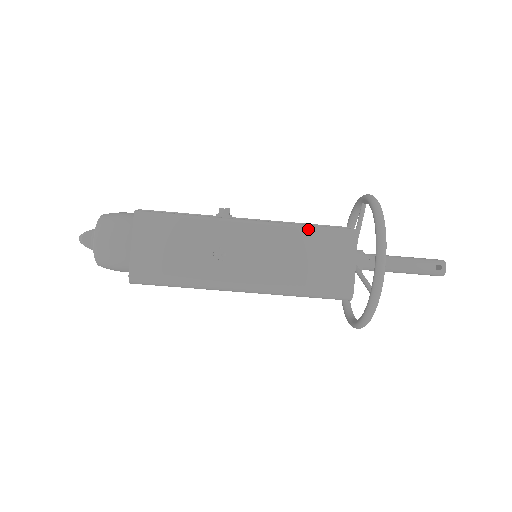
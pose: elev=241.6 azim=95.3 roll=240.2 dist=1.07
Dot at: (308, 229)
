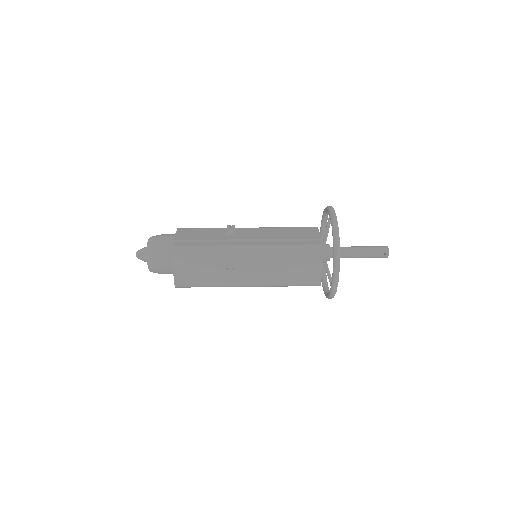
Dot at: (289, 248)
